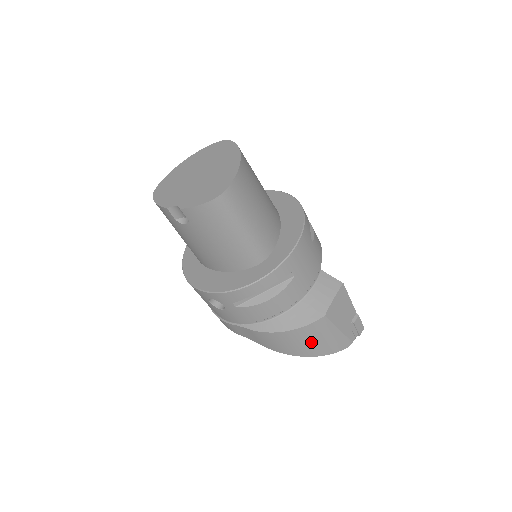
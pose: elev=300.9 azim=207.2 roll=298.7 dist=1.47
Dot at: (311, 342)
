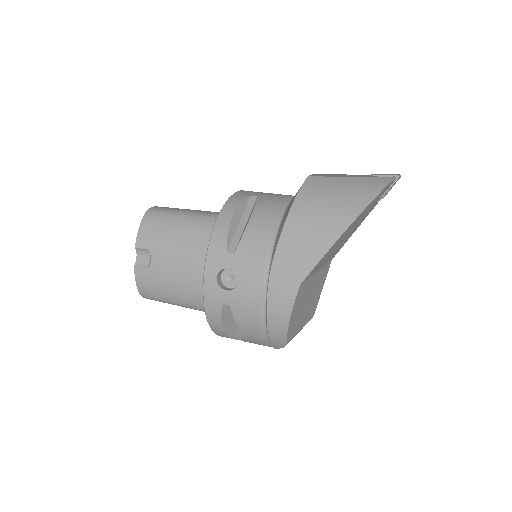
Dot at: (331, 200)
